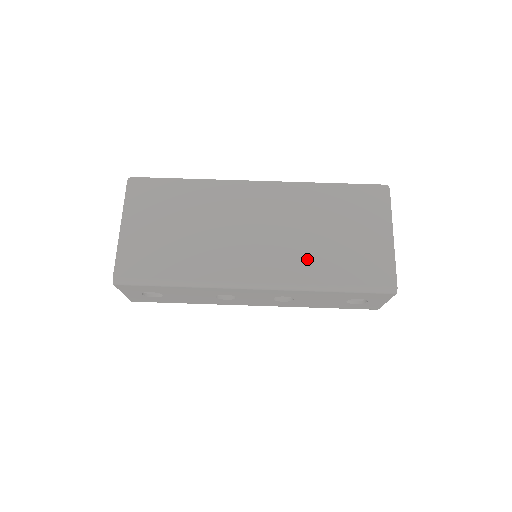
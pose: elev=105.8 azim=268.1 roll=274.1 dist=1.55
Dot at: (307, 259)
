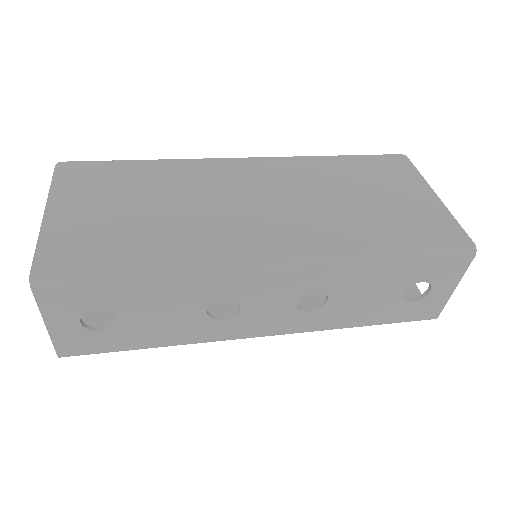
Dot at: (340, 225)
